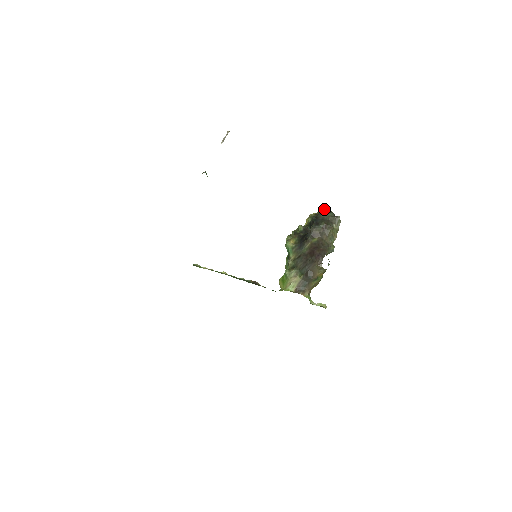
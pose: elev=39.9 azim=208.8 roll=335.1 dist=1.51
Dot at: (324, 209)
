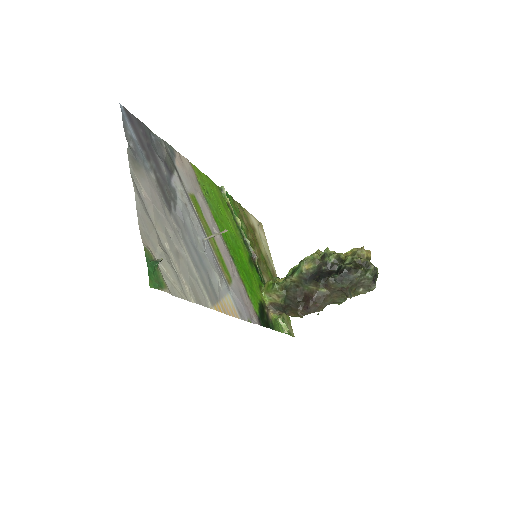
Dot at: (372, 265)
